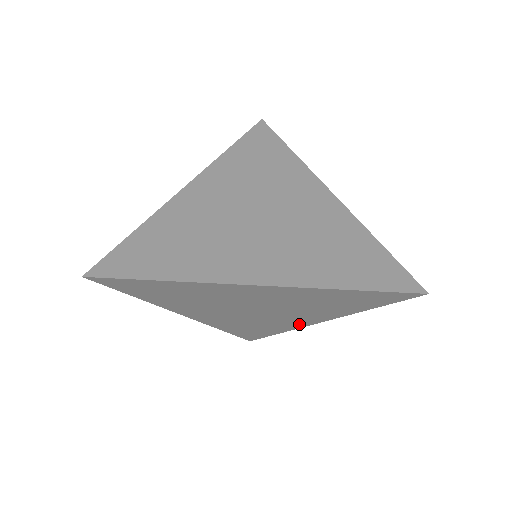
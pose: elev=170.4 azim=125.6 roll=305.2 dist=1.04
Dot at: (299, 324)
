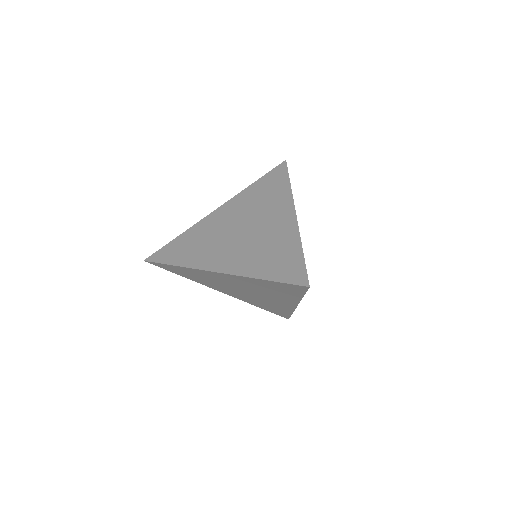
Dot at: (288, 306)
